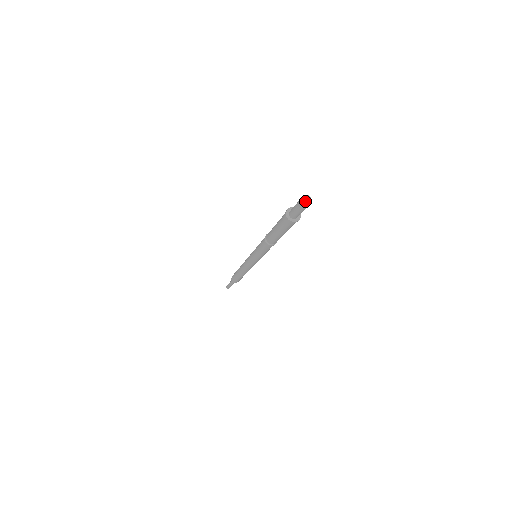
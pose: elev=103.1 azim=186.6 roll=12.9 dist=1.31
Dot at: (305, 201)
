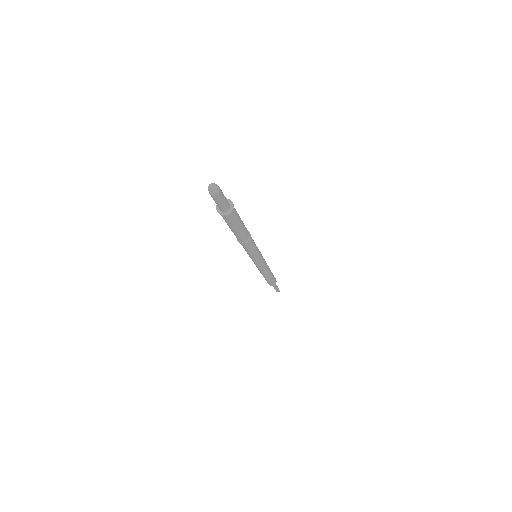
Dot at: (213, 191)
